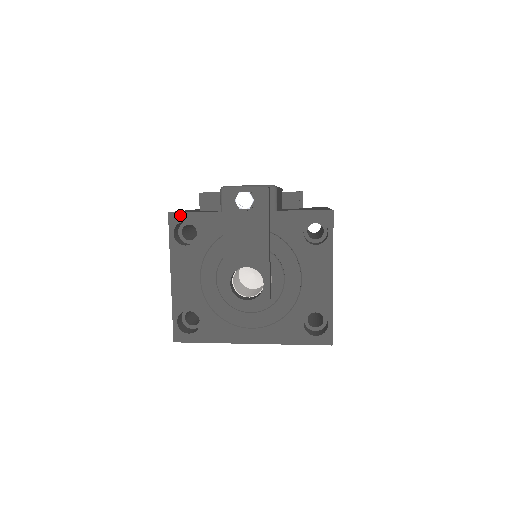
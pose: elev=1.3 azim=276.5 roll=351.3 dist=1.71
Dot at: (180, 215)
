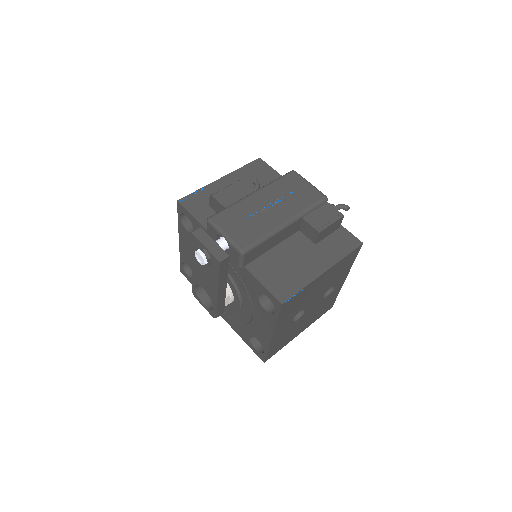
Dot at: (184, 209)
